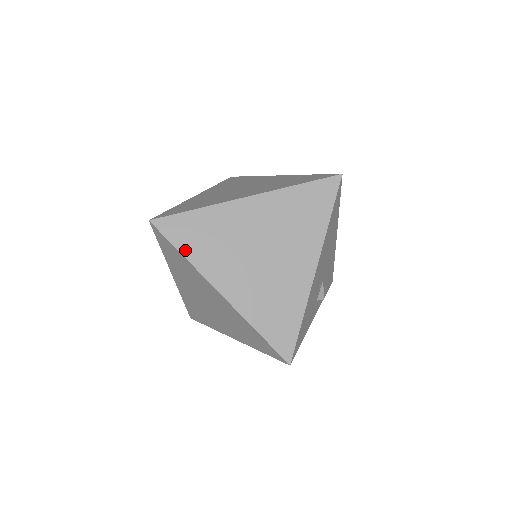
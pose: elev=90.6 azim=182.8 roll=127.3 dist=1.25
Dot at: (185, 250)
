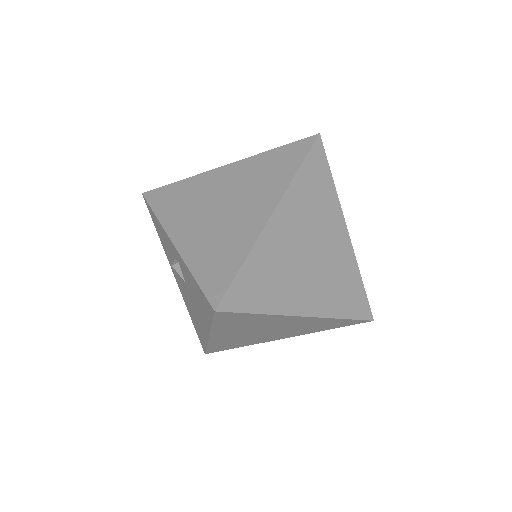
Dot at: (261, 308)
